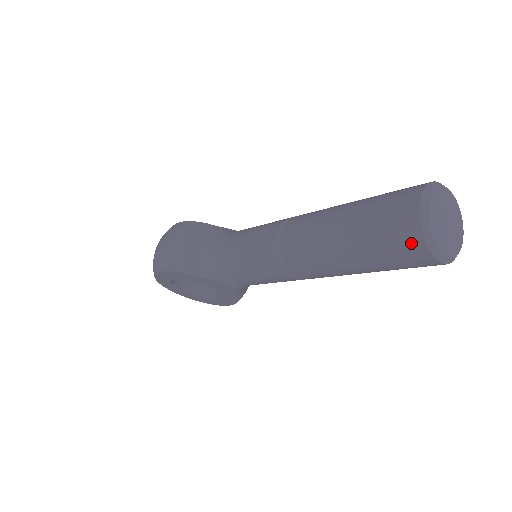
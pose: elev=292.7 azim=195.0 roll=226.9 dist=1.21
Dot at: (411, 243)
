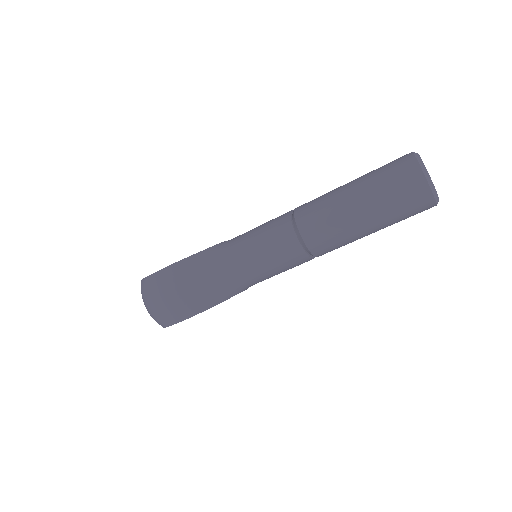
Dot at: (425, 205)
